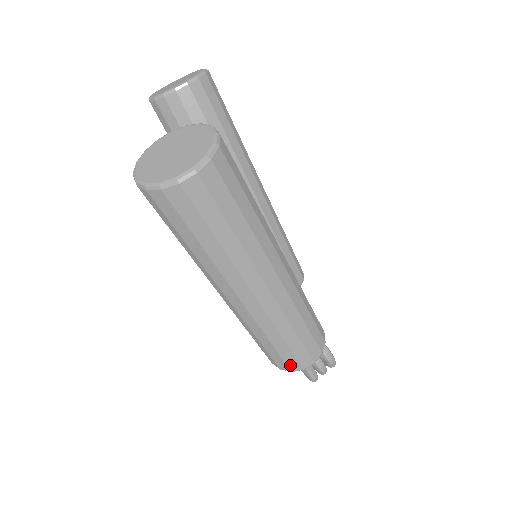
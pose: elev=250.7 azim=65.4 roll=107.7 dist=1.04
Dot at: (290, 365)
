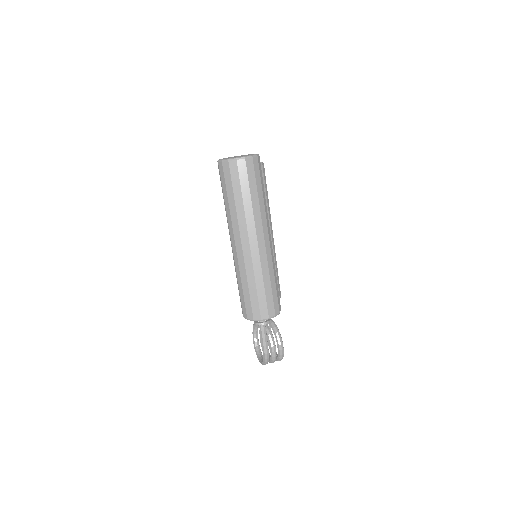
Dot at: (254, 312)
